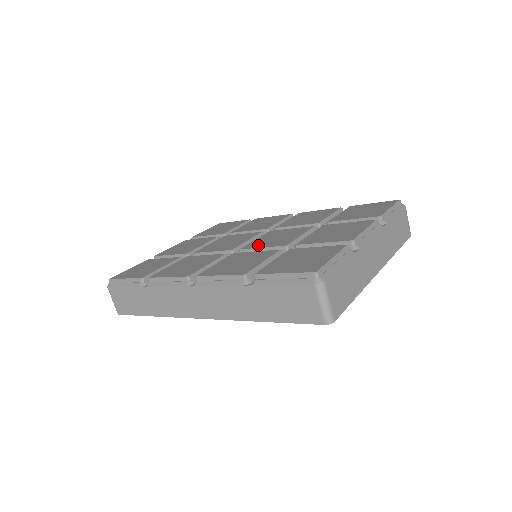
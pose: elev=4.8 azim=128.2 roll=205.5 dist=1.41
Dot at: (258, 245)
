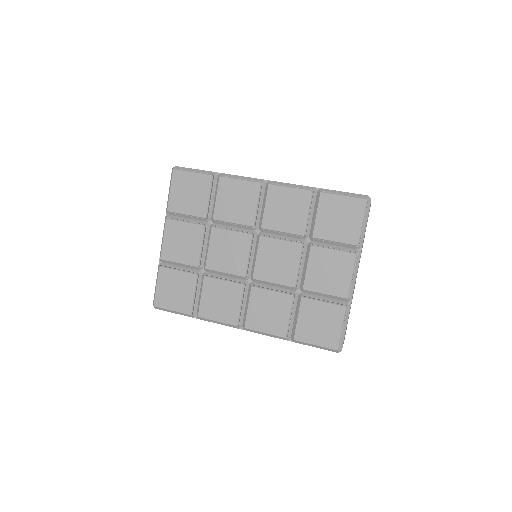
Dot at: (267, 276)
